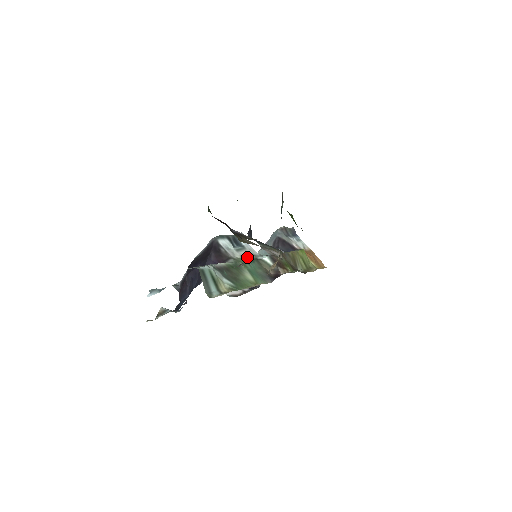
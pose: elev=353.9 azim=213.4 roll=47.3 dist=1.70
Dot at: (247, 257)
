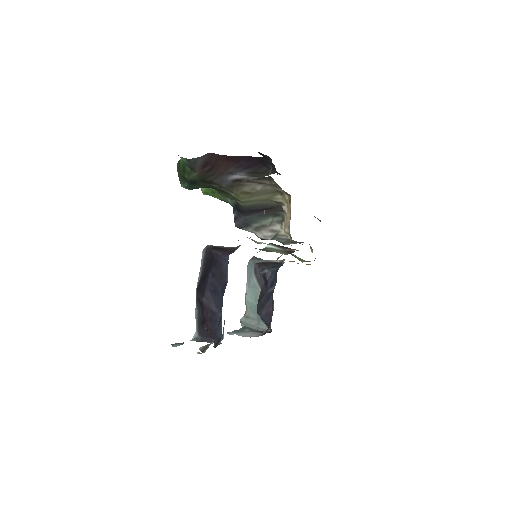
Dot at: occluded
